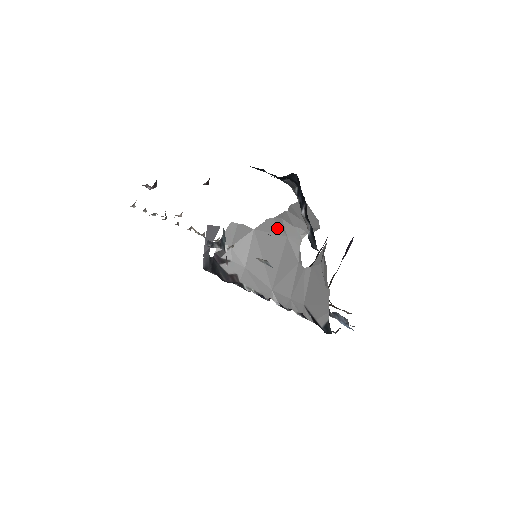
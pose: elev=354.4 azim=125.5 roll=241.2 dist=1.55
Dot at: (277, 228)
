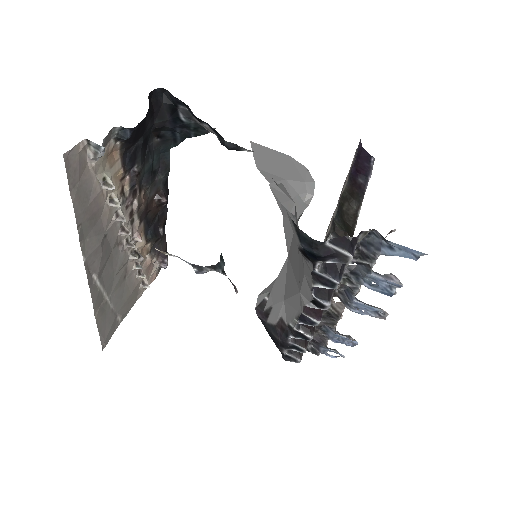
Dot at: occluded
